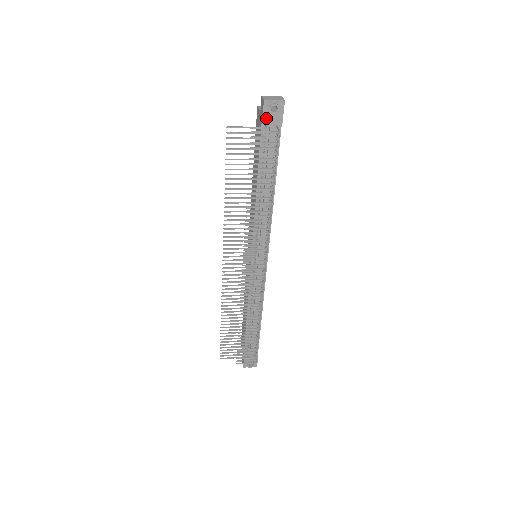
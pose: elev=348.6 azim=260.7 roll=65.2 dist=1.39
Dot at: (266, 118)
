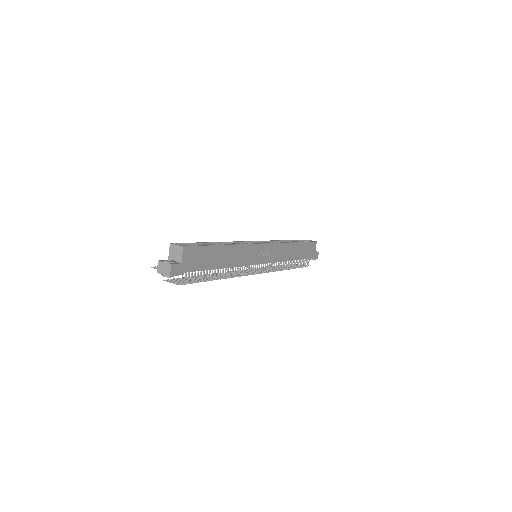
Dot at: occluded
